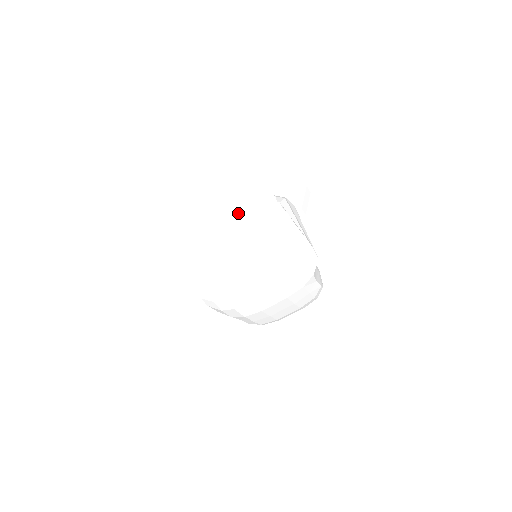
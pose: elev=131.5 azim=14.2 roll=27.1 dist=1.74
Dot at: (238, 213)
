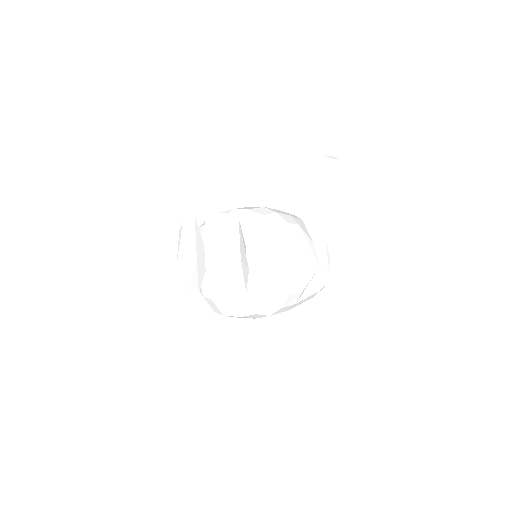
Dot at: (212, 259)
